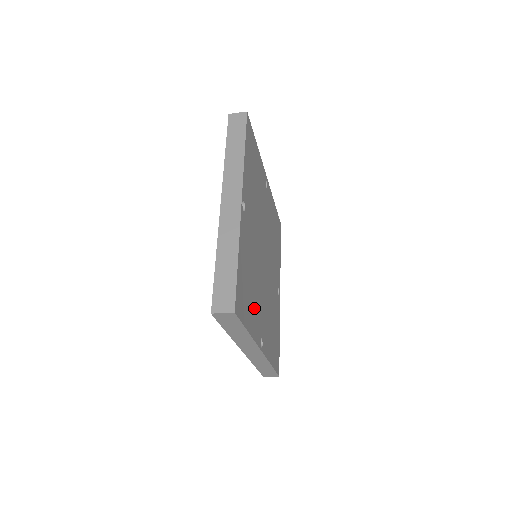
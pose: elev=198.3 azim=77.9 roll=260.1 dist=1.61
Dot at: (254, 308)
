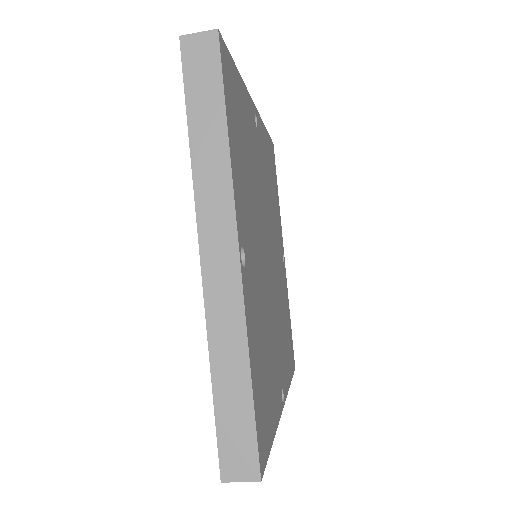
Dot at: (272, 378)
